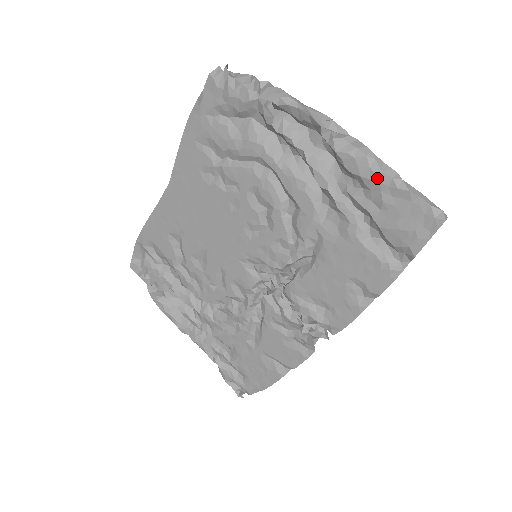
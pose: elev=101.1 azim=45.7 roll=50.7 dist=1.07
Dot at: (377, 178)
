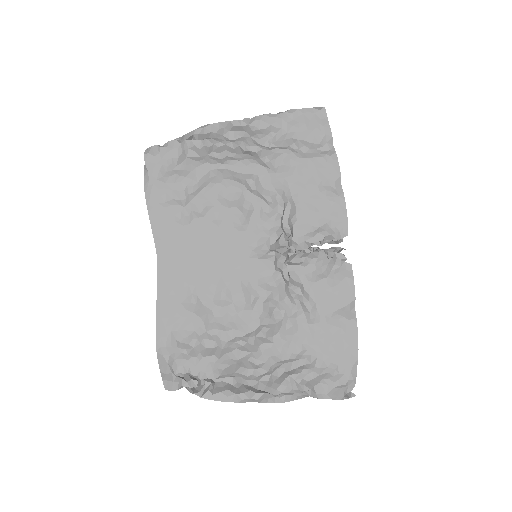
Dot at: (279, 118)
